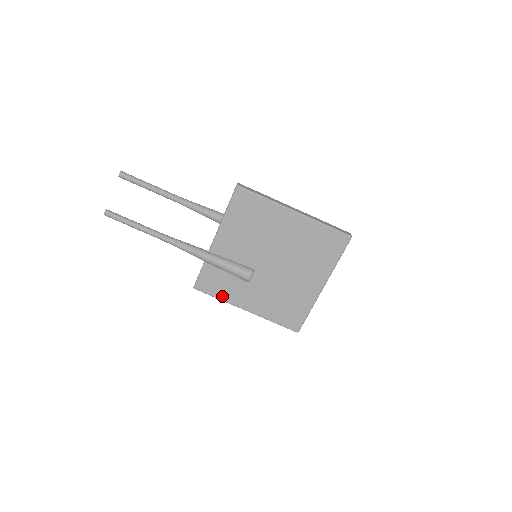
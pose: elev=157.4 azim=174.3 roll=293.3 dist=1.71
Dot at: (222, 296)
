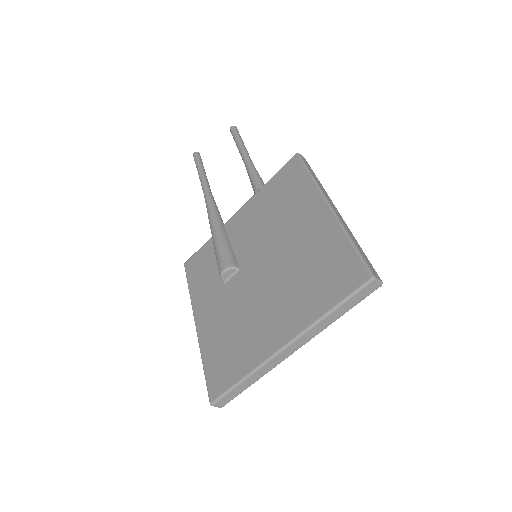
Dot at: (193, 288)
